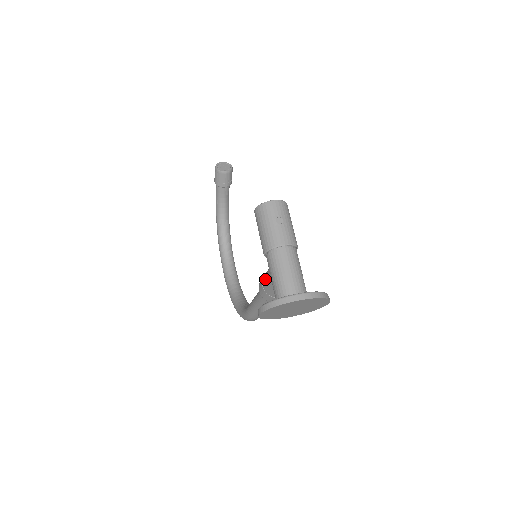
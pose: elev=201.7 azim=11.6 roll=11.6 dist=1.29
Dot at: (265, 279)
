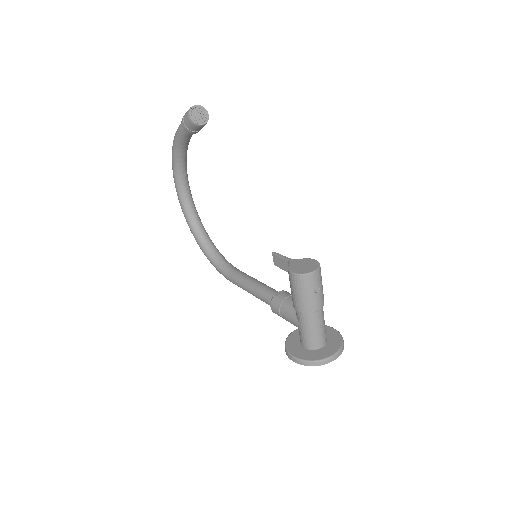
Dot at: (288, 317)
